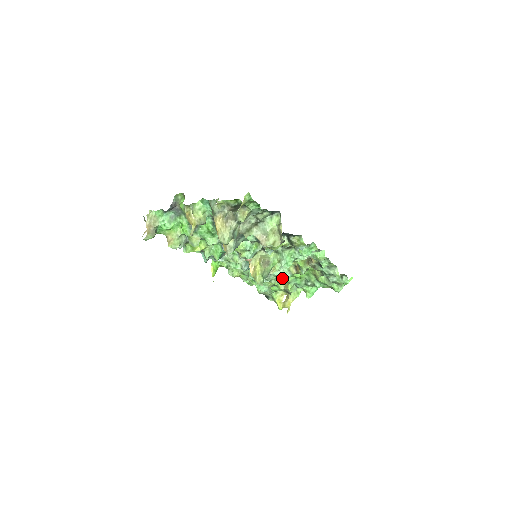
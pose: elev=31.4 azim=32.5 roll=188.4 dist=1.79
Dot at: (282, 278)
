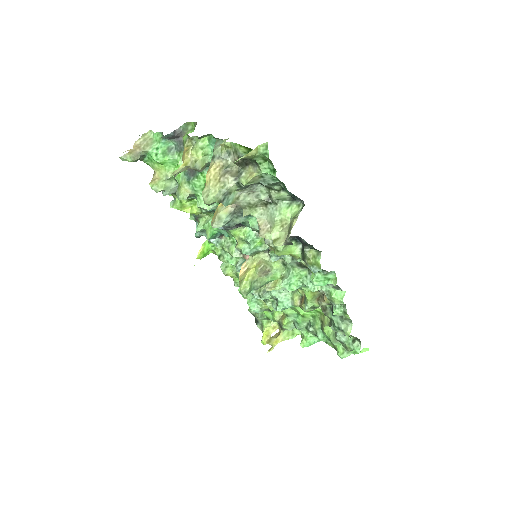
Dot at: (279, 304)
